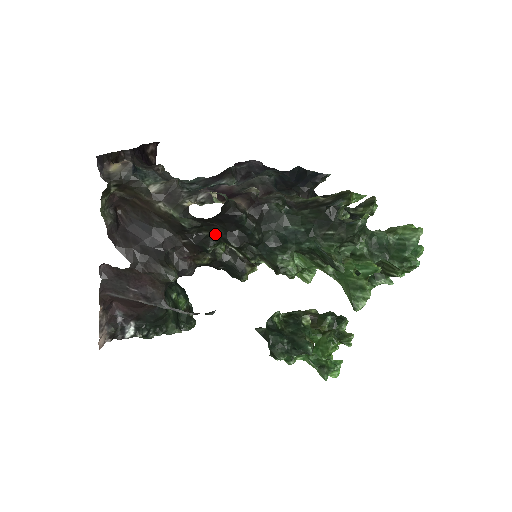
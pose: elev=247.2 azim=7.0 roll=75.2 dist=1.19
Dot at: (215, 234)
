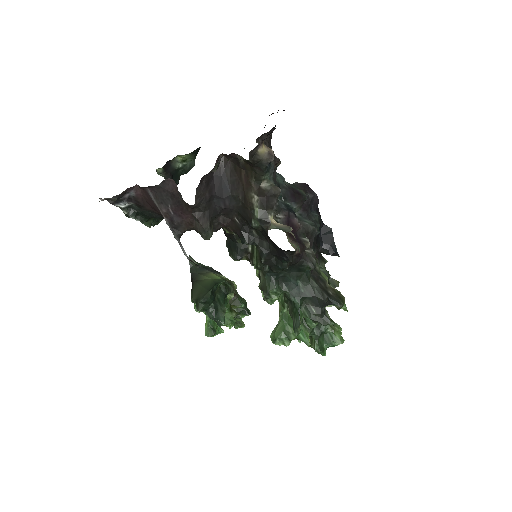
Dot at: (260, 241)
